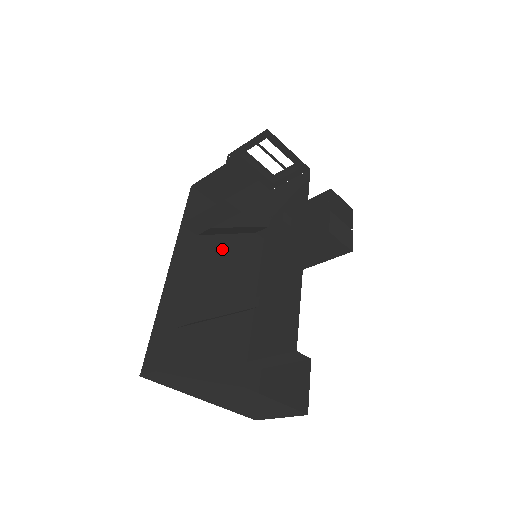
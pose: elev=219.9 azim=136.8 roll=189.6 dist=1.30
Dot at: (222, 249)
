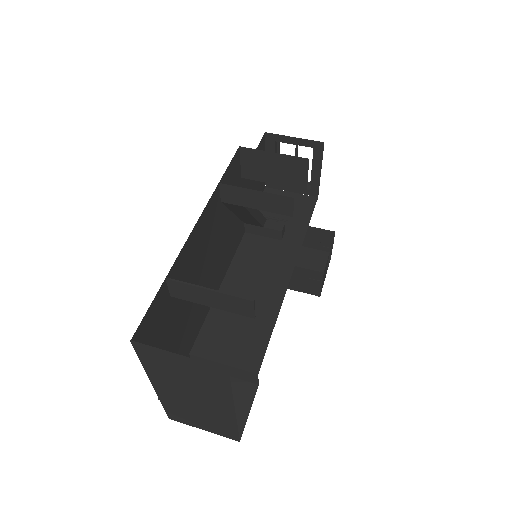
Dot at: (225, 227)
